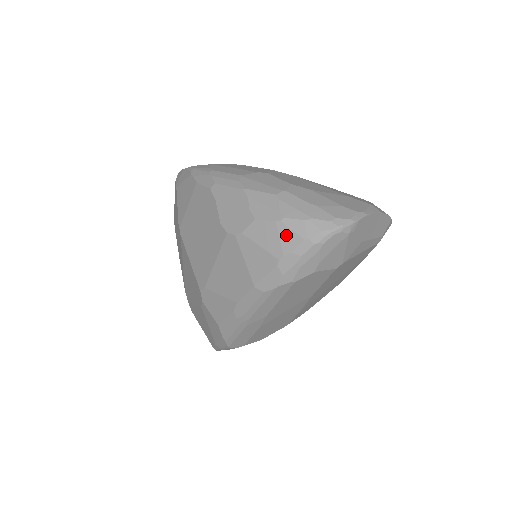
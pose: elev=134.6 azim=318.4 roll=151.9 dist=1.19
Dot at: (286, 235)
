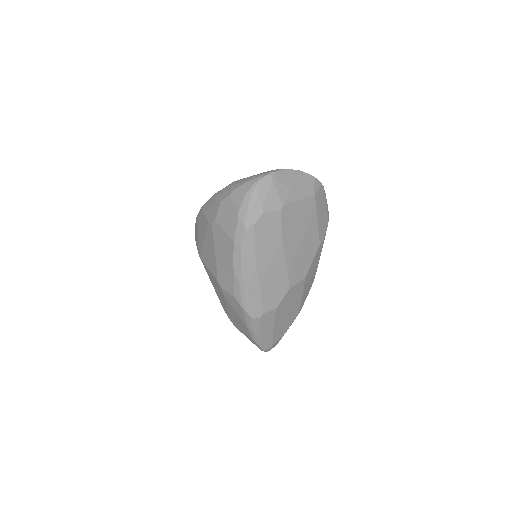
Dot at: (236, 198)
